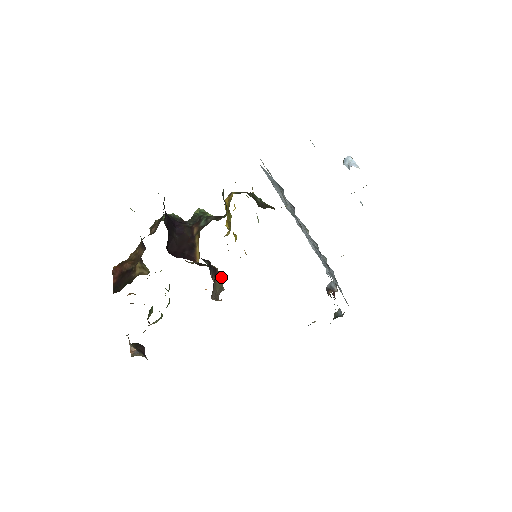
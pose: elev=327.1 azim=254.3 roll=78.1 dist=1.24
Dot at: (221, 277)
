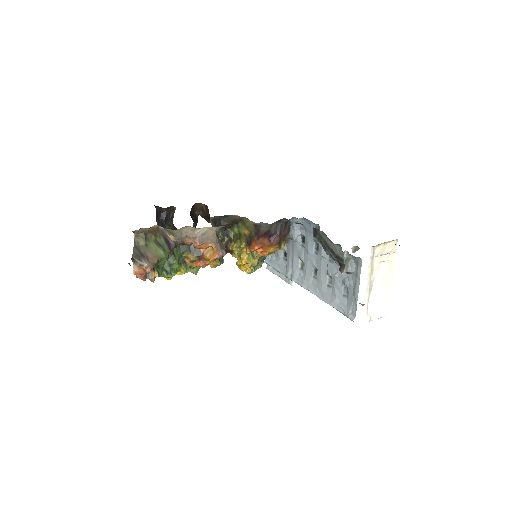
Dot at: occluded
